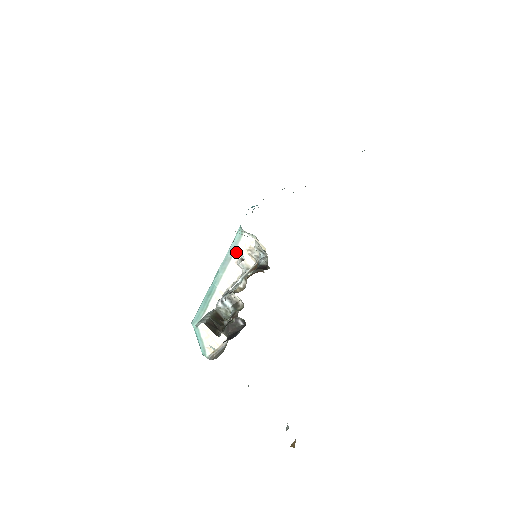
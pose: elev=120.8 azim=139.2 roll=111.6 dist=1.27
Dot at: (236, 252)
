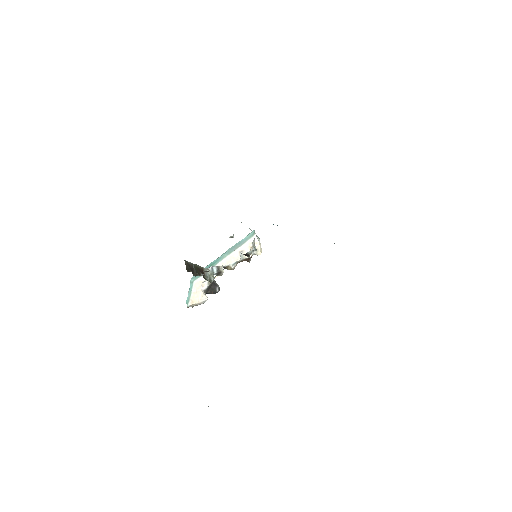
Dot at: (243, 245)
